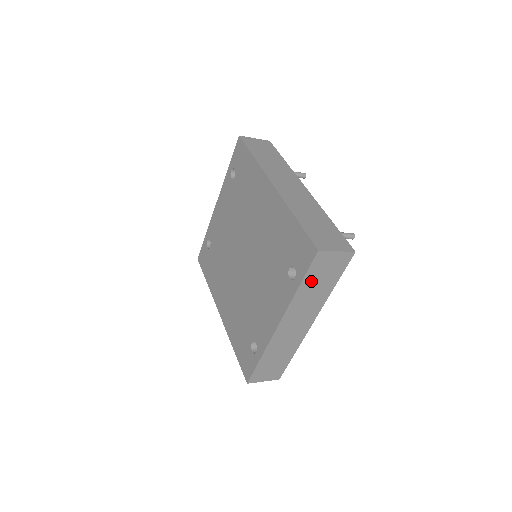
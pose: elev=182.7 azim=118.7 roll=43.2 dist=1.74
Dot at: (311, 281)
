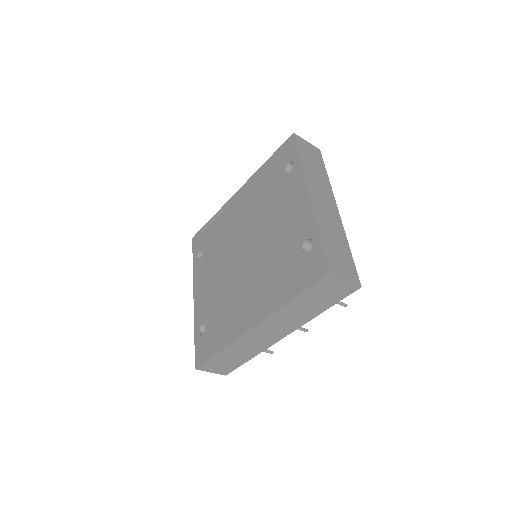
Dot at: (306, 159)
